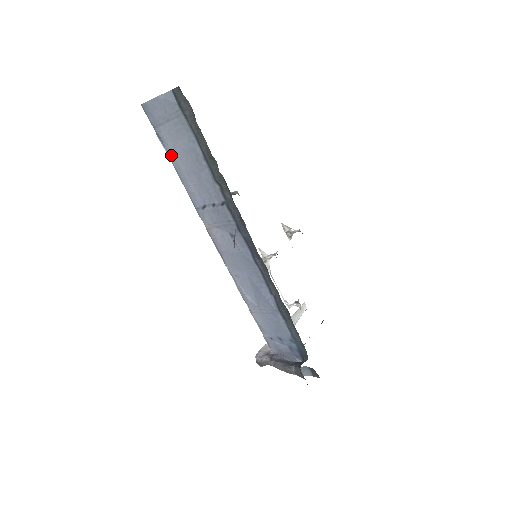
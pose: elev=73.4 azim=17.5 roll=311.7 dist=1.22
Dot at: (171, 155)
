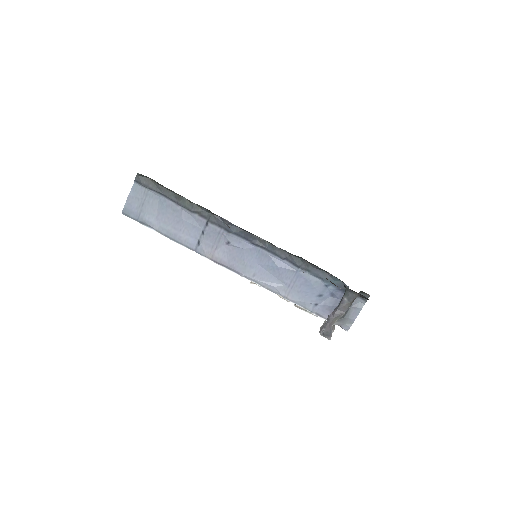
Dot at: (157, 228)
